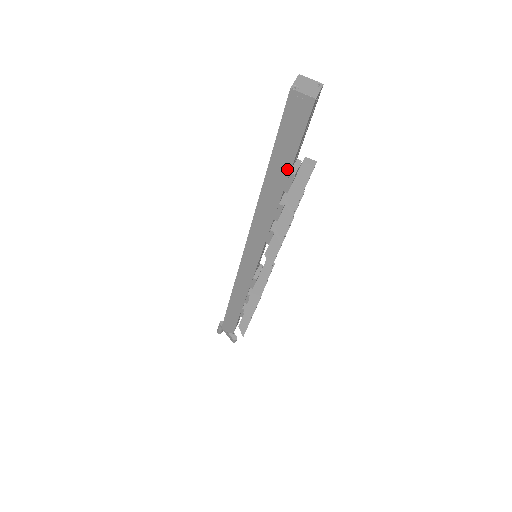
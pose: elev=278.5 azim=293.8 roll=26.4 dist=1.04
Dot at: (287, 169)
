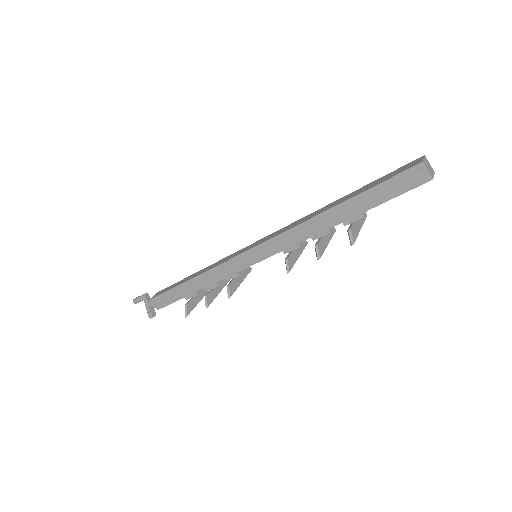
Dot at: (363, 209)
